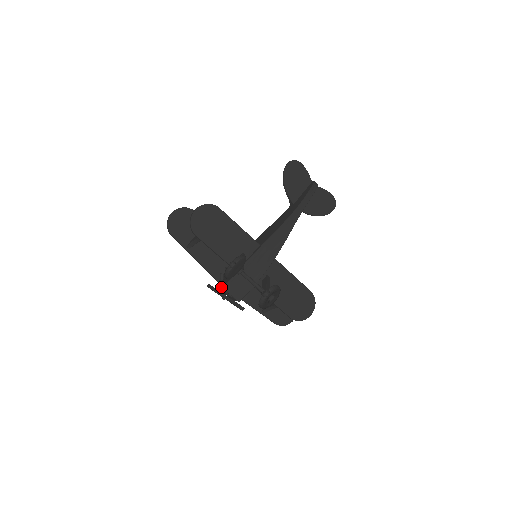
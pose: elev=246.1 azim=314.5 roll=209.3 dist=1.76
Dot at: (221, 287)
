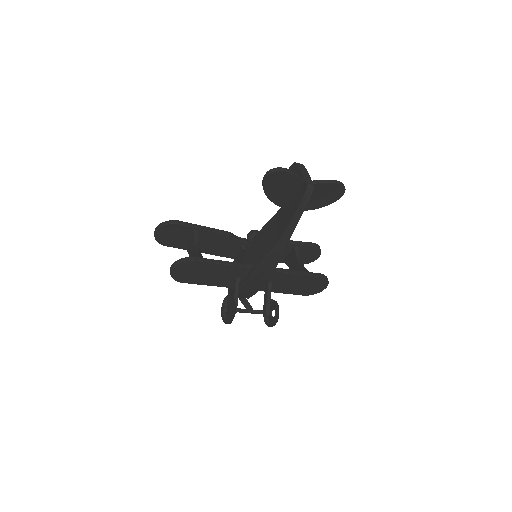
Dot at: (228, 291)
